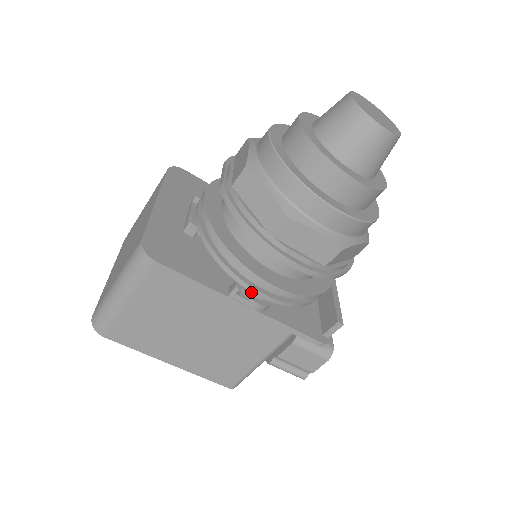
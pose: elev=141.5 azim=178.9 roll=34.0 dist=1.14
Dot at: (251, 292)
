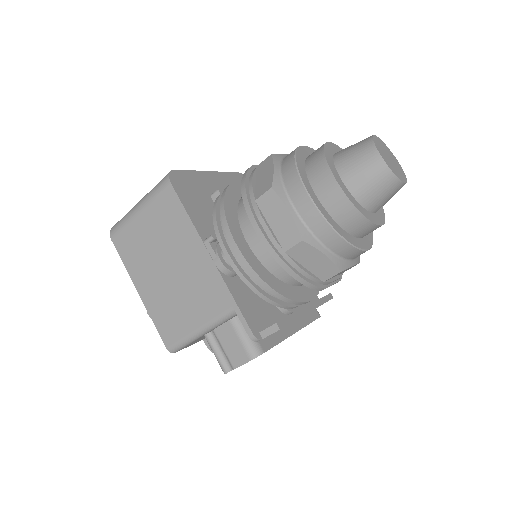
Dot at: (222, 250)
